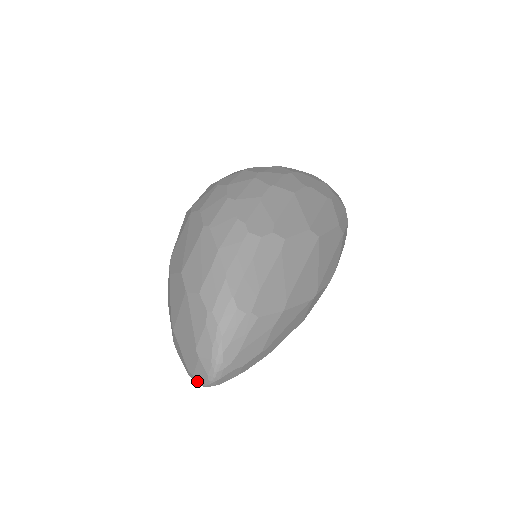
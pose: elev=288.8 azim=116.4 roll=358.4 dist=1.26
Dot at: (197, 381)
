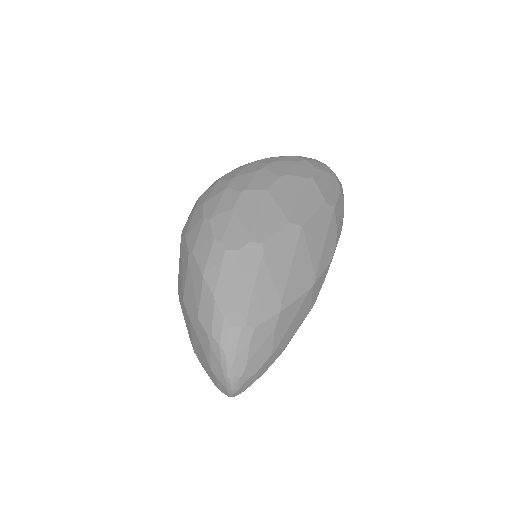
Dot at: occluded
